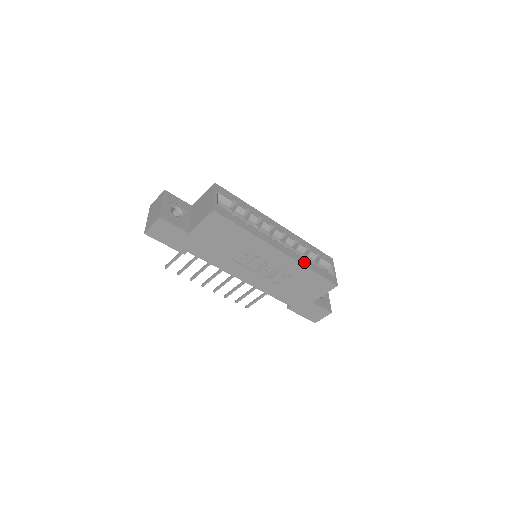
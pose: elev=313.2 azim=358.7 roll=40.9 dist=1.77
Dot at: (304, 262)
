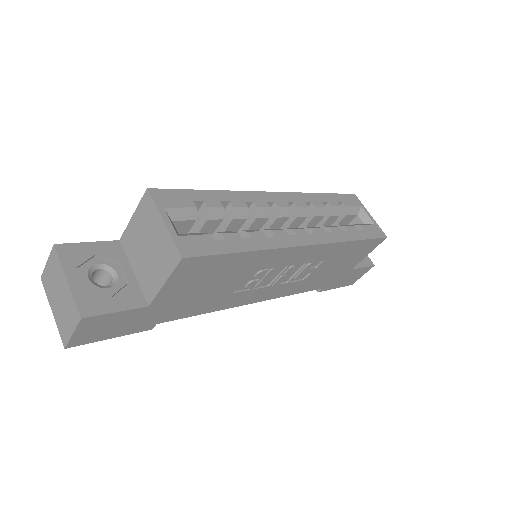
Dot at: (339, 236)
